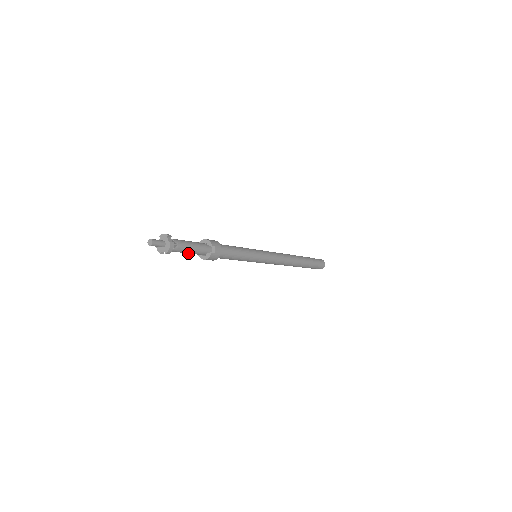
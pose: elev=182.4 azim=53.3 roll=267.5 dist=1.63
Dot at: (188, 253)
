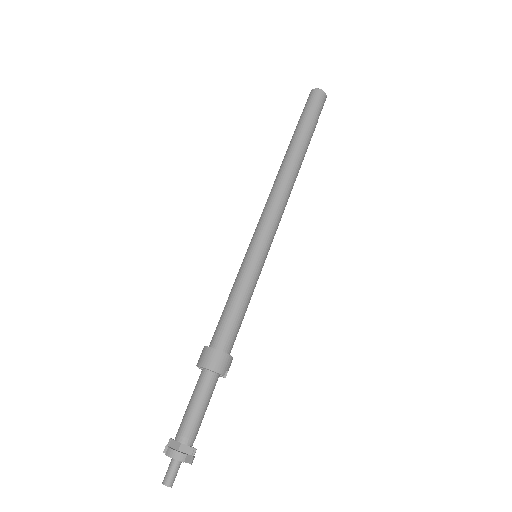
Dot at: occluded
